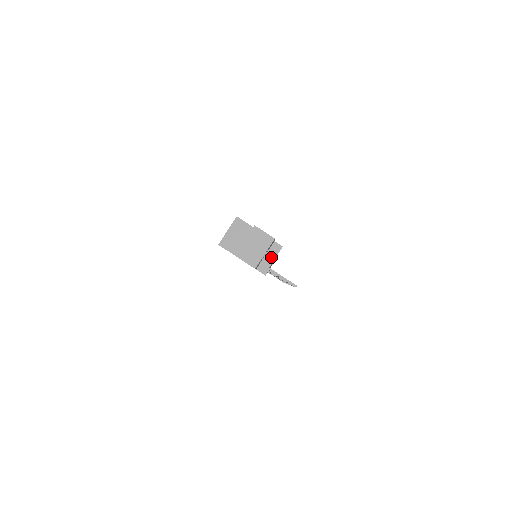
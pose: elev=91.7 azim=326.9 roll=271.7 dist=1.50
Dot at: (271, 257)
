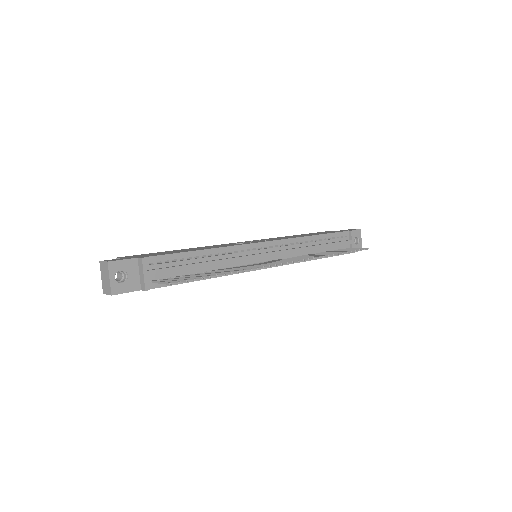
Dot at: (142, 273)
